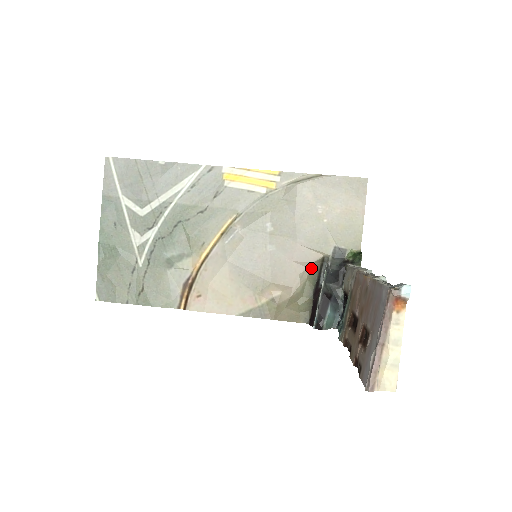
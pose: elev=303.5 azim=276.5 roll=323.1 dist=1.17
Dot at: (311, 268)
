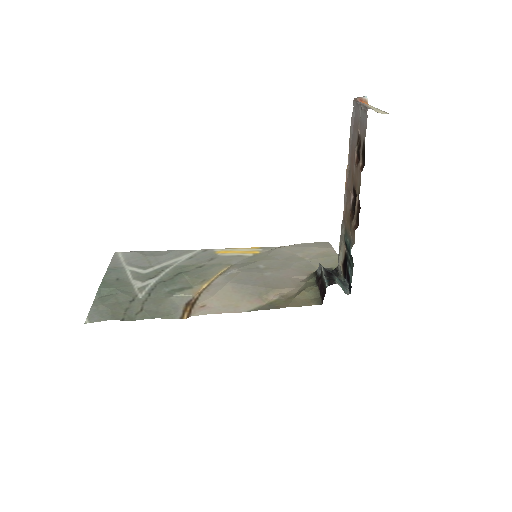
Dot at: (307, 277)
